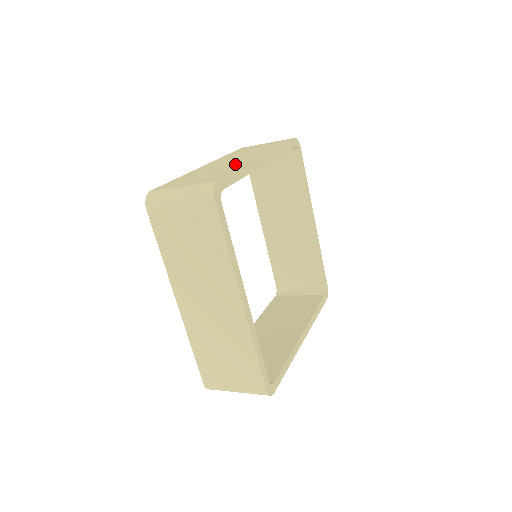
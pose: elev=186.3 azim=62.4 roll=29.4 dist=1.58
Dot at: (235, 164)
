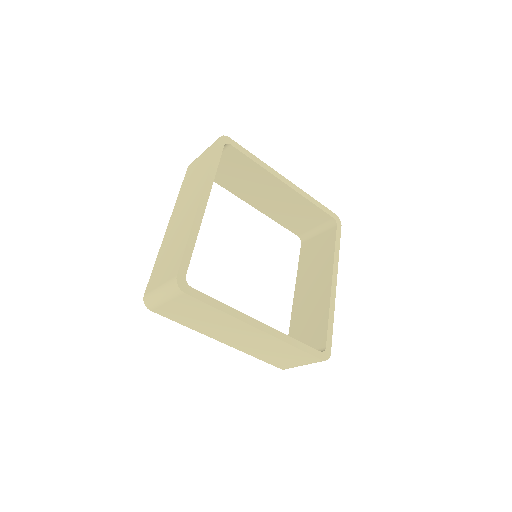
Dot at: occluded
